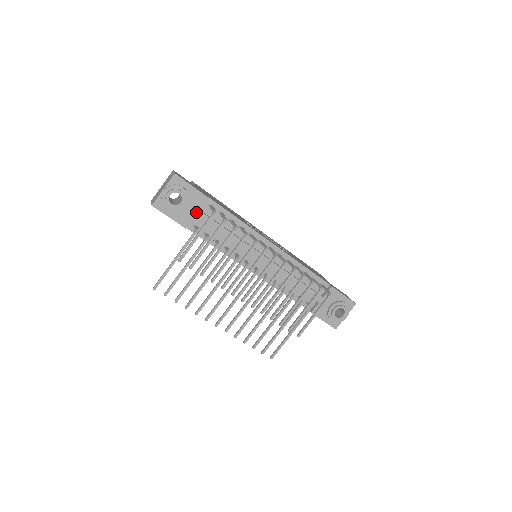
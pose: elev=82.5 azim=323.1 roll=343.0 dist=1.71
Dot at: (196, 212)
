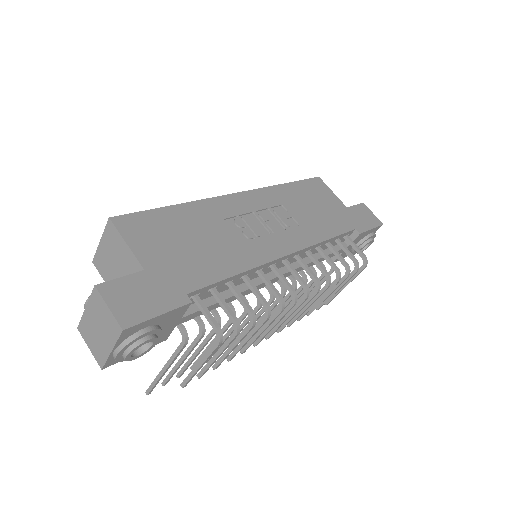
Dot at: (176, 323)
